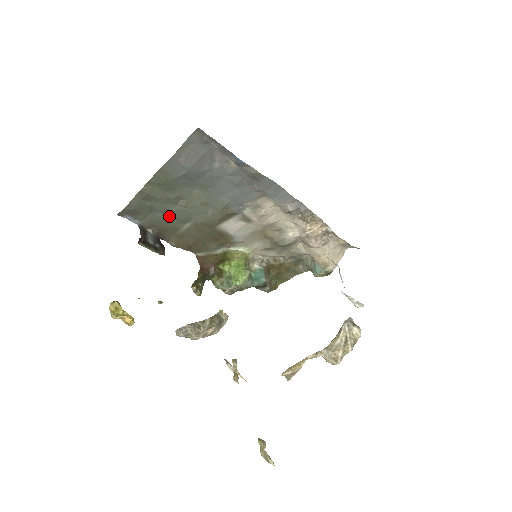
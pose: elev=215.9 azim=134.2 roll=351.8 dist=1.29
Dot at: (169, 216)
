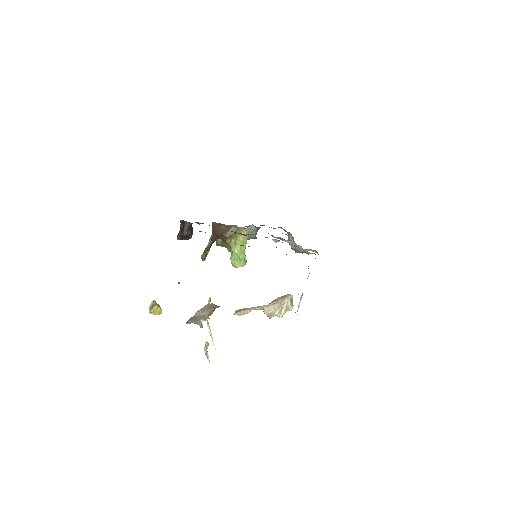
Dot at: occluded
